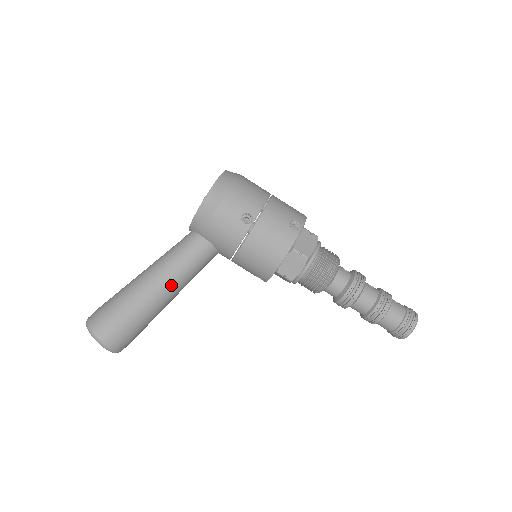
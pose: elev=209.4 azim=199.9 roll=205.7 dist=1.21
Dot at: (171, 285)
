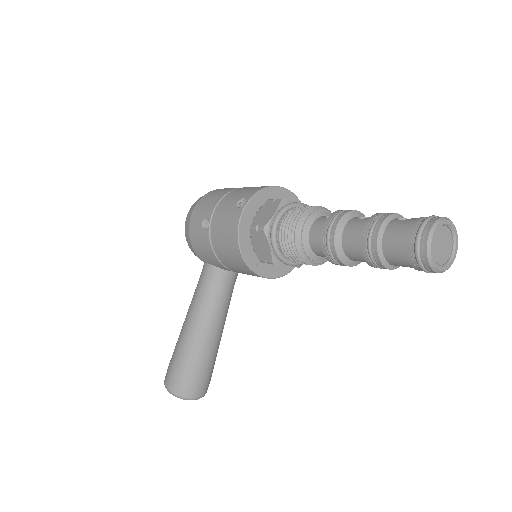
Dot at: (197, 319)
